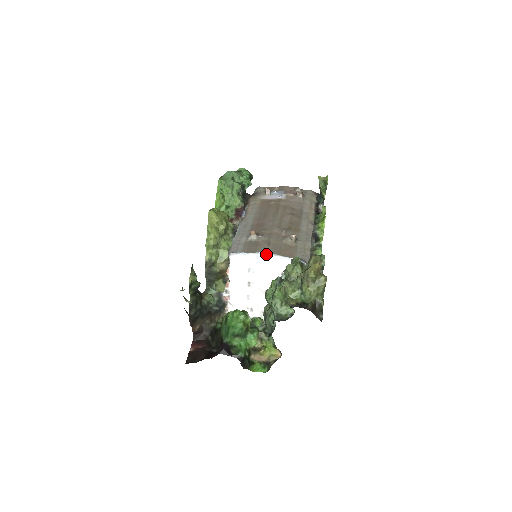
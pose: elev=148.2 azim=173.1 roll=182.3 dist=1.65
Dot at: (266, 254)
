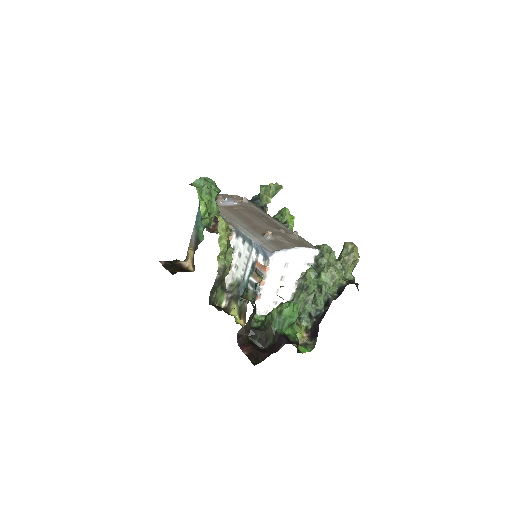
Dot at: (301, 248)
